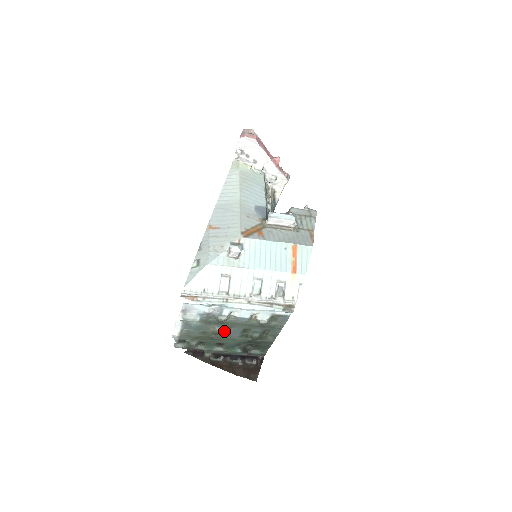
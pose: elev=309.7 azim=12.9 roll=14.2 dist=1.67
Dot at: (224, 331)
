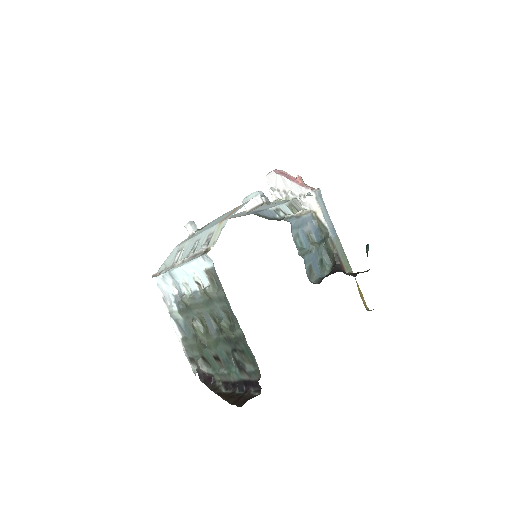
Dot at: (206, 329)
